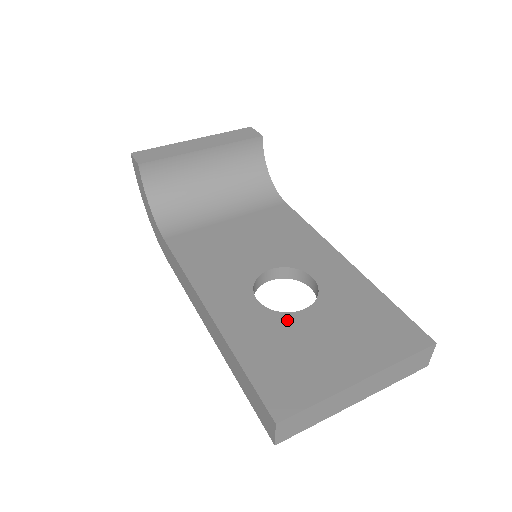
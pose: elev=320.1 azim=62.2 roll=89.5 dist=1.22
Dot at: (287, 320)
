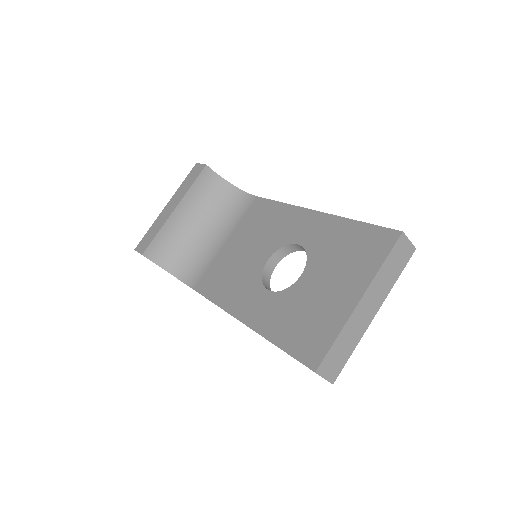
Dot at: (293, 291)
